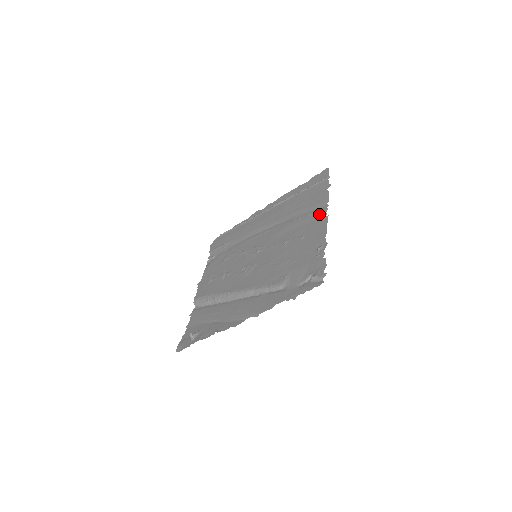
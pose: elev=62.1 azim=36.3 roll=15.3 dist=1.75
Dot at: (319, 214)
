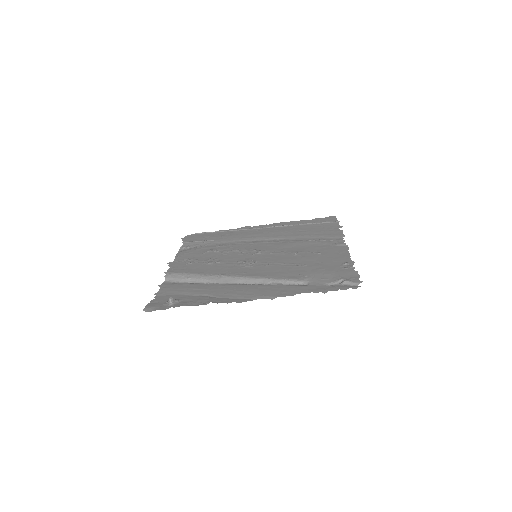
Dot at: (335, 242)
